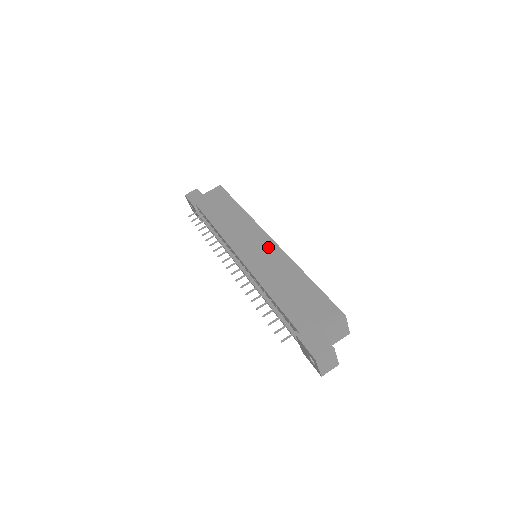
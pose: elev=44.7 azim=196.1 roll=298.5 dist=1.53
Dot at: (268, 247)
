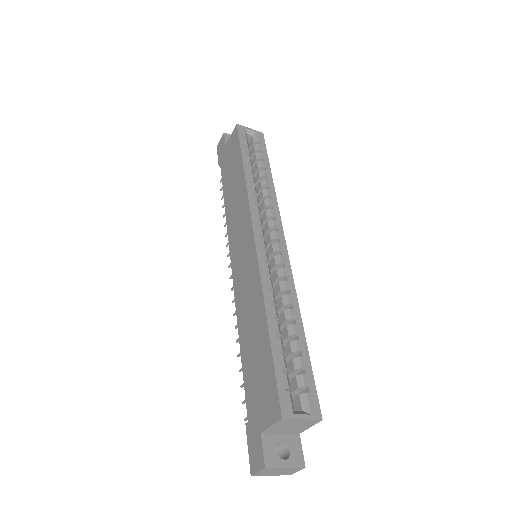
Dot at: (249, 255)
